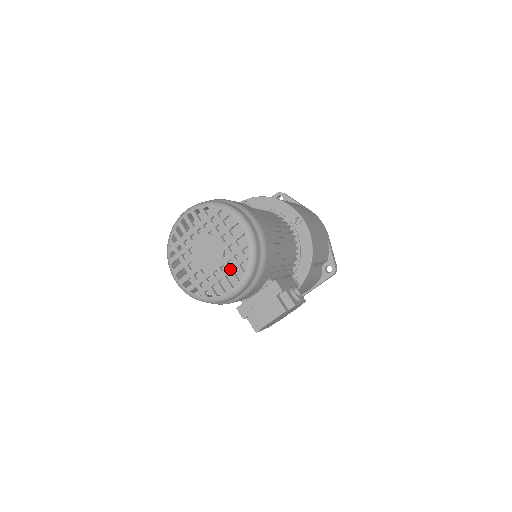
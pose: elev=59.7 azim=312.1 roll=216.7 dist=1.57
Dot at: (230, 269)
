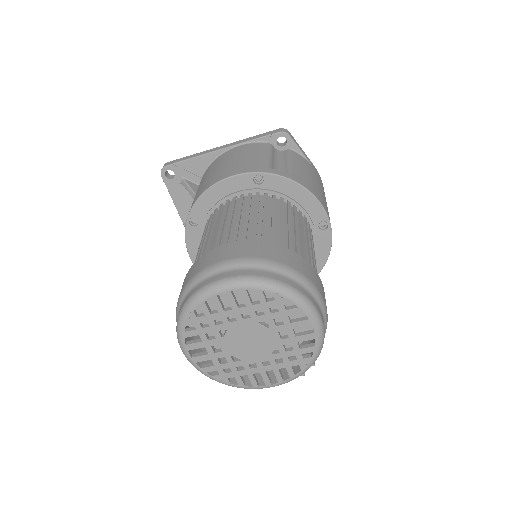
Dot at: (276, 367)
